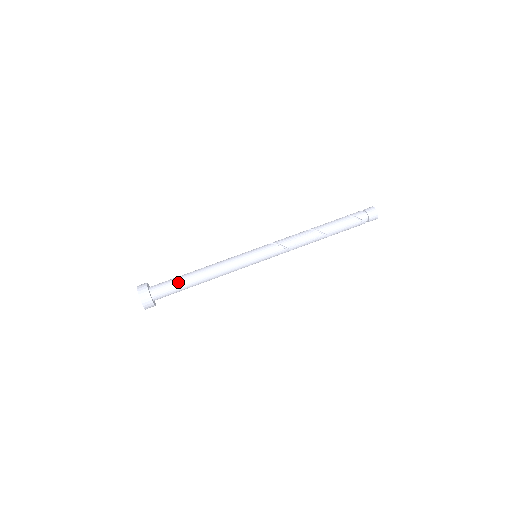
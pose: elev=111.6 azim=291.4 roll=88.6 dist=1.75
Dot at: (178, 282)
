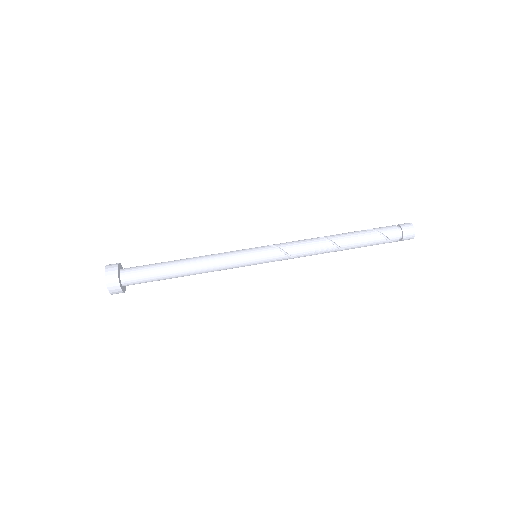
Dot at: (157, 276)
